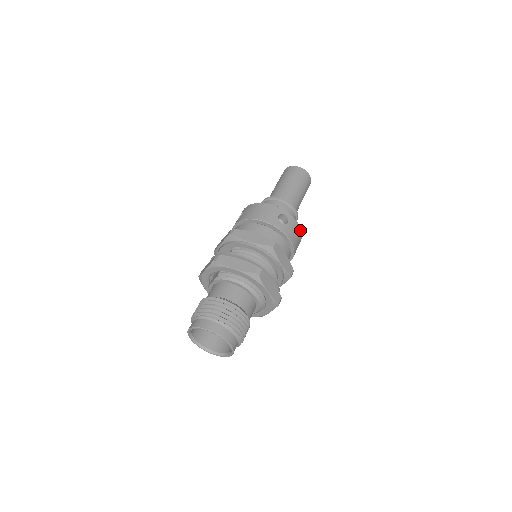
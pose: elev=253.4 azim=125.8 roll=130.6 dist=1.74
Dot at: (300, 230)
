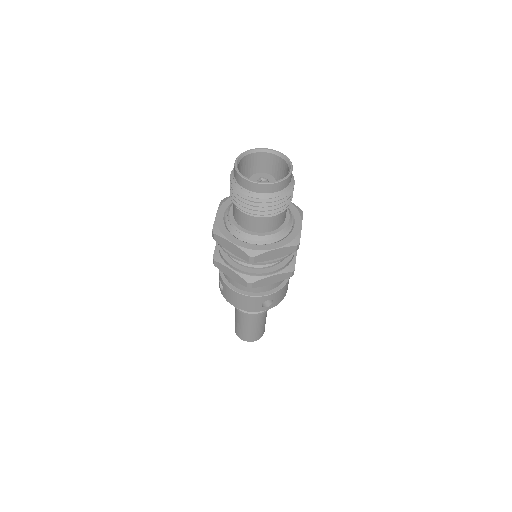
Dot at: occluded
